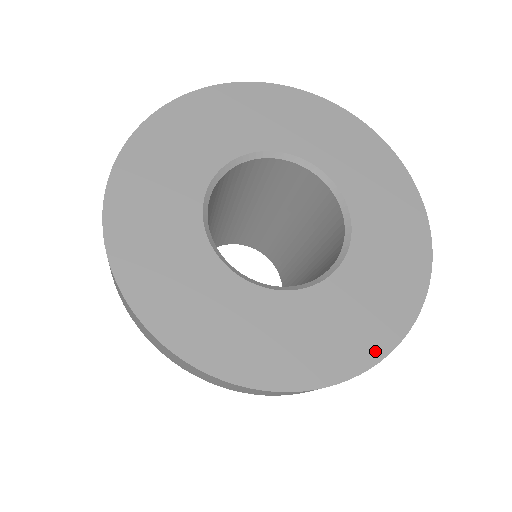
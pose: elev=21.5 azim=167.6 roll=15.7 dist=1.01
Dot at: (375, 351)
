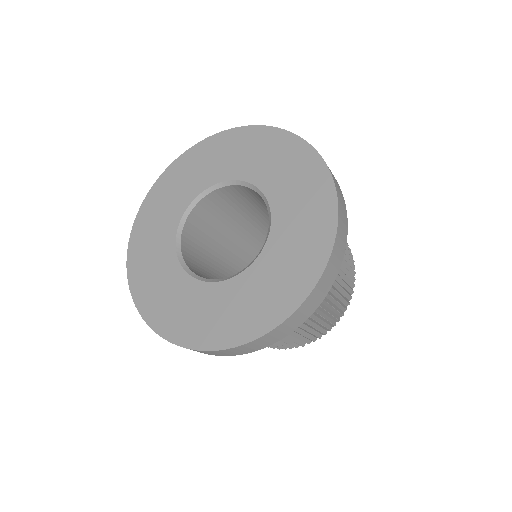
Dot at: (204, 343)
